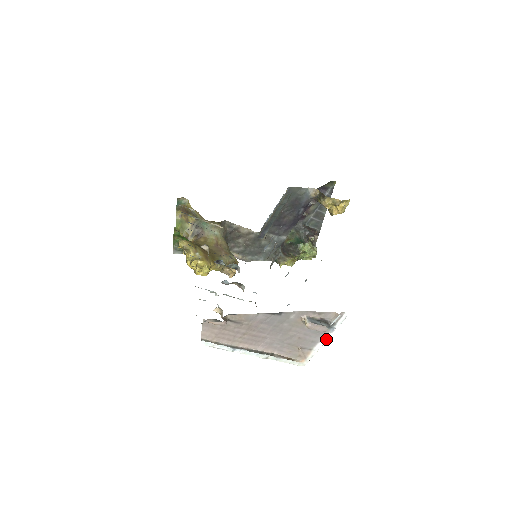
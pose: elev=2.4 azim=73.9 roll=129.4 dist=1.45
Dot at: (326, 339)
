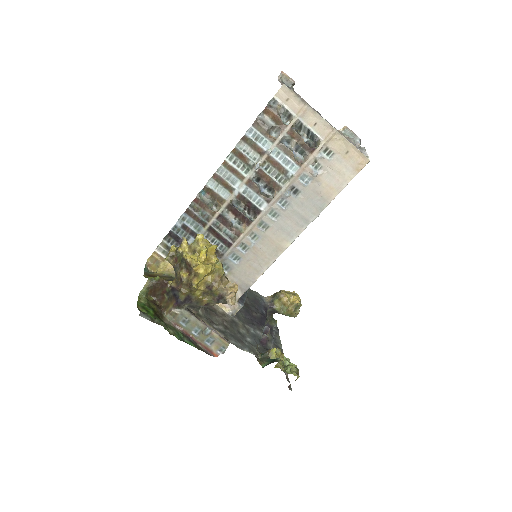
Dot at: (366, 153)
